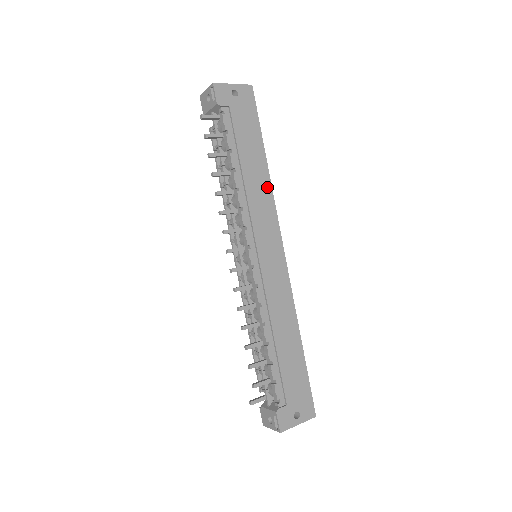
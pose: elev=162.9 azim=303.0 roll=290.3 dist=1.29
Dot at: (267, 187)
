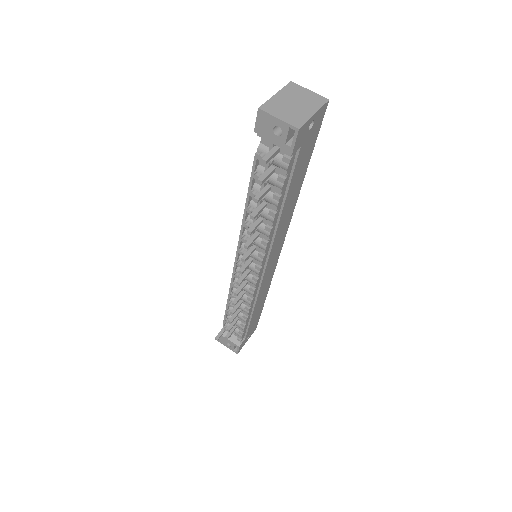
Dot at: (293, 207)
